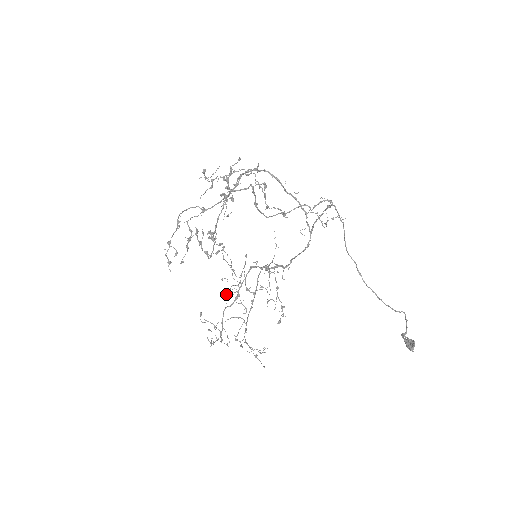
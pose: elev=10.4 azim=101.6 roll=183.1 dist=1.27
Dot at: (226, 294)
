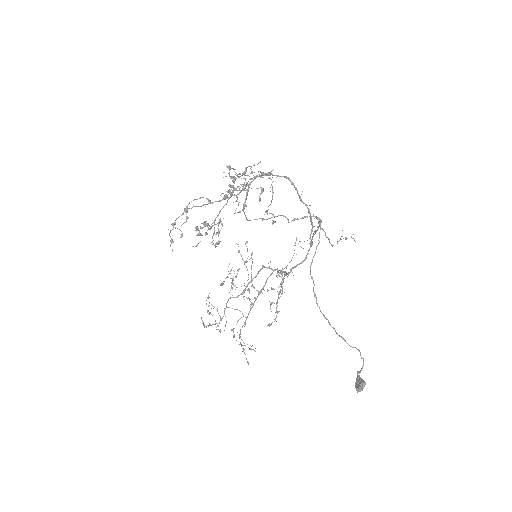
Dot at: occluded
